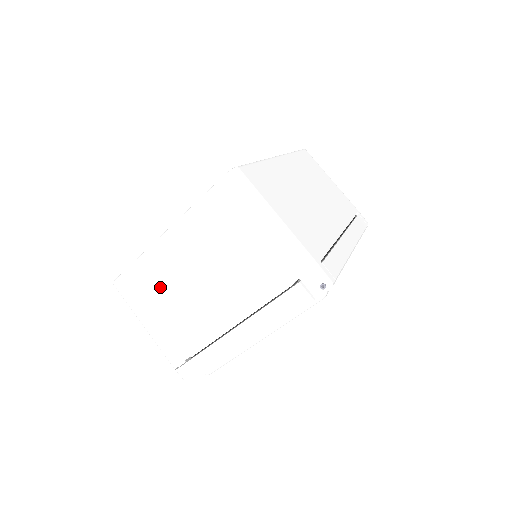
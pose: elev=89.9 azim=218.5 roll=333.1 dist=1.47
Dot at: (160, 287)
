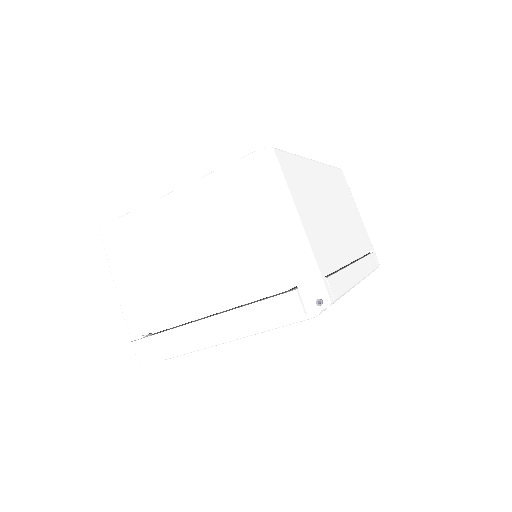
Dot at: (147, 248)
